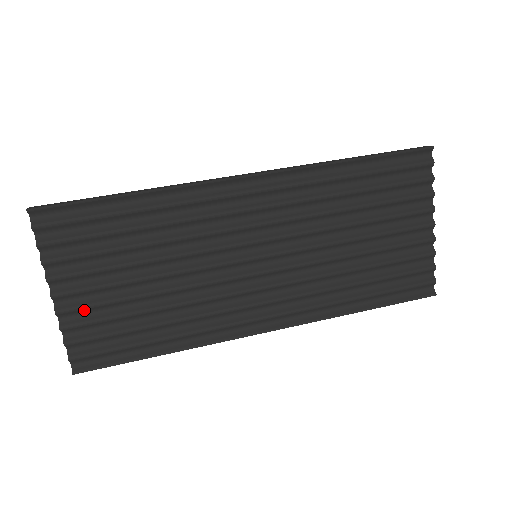
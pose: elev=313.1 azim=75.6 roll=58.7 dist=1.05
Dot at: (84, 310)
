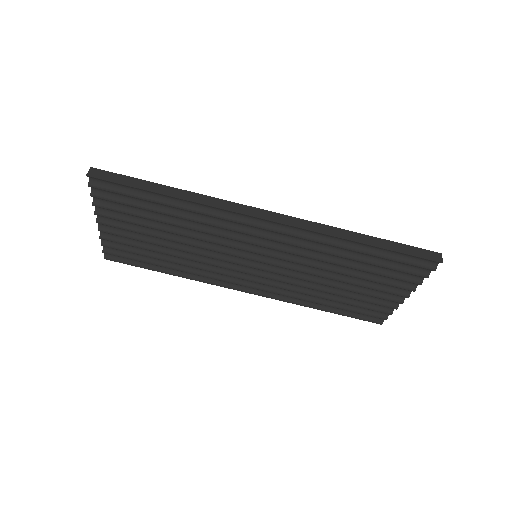
Dot at: (119, 235)
